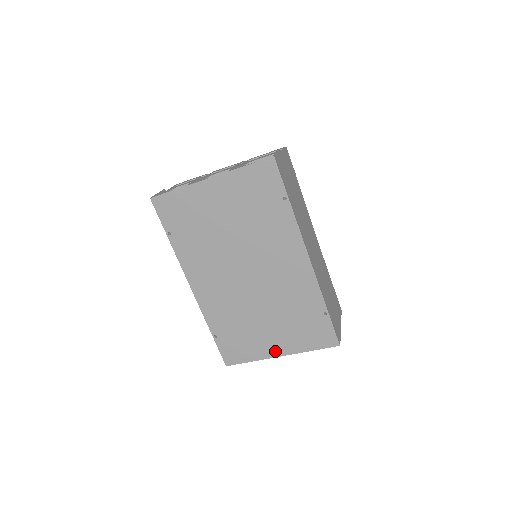
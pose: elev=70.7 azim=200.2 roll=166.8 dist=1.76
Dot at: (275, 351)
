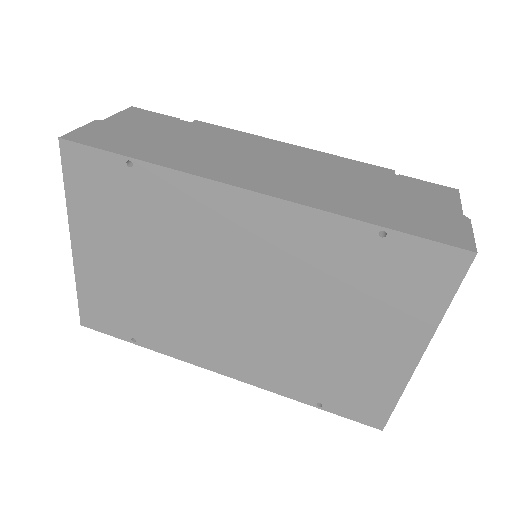
Dot at: (404, 356)
